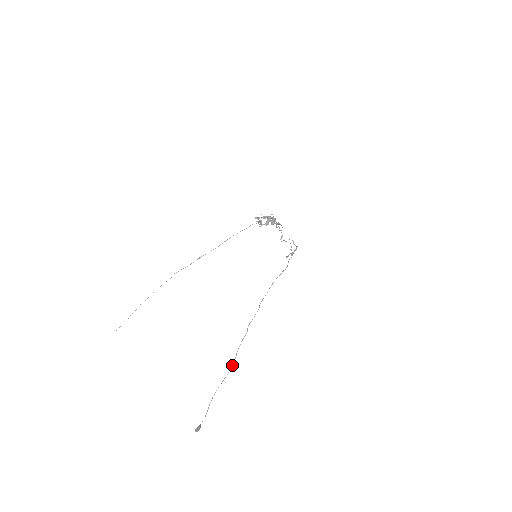
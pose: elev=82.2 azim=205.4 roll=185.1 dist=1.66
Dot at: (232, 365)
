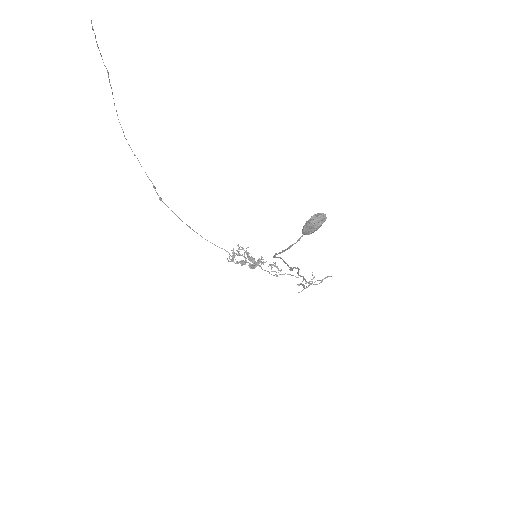
Dot at: (292, 268)
